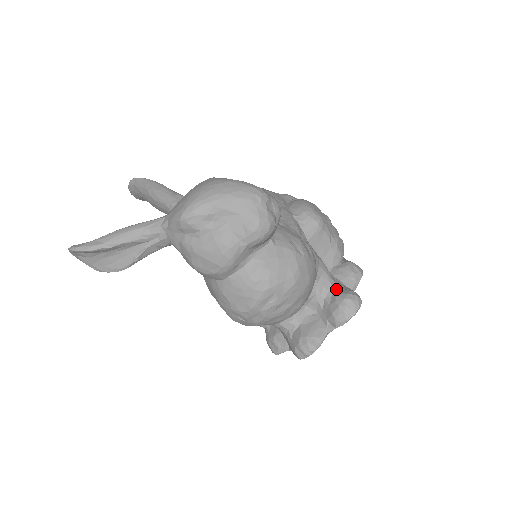
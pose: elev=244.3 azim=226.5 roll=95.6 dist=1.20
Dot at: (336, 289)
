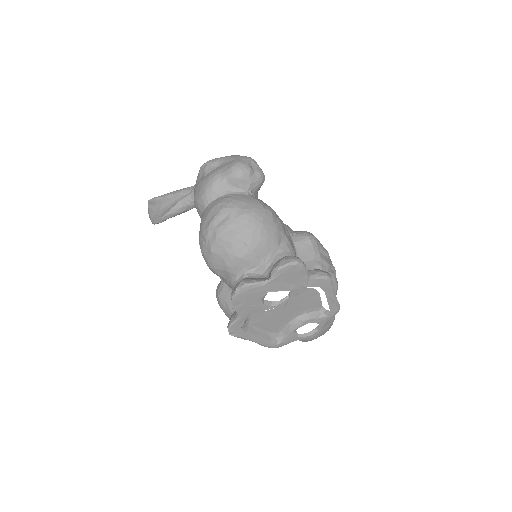
Dot at: occluded
